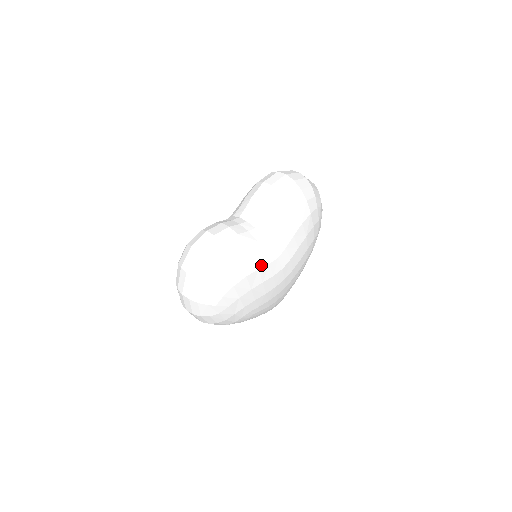
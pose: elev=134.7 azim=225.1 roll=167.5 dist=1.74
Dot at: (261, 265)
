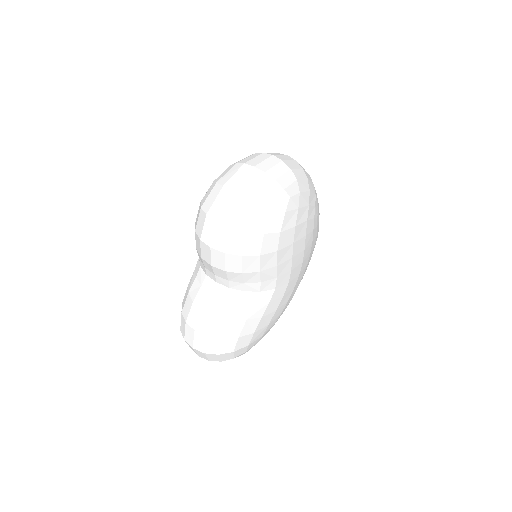
Dot at: (261, 312)
